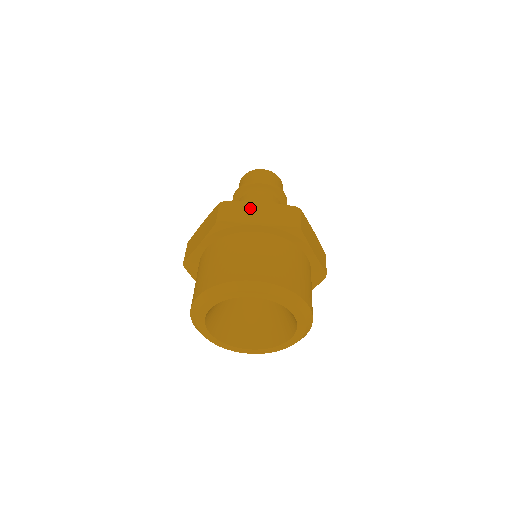
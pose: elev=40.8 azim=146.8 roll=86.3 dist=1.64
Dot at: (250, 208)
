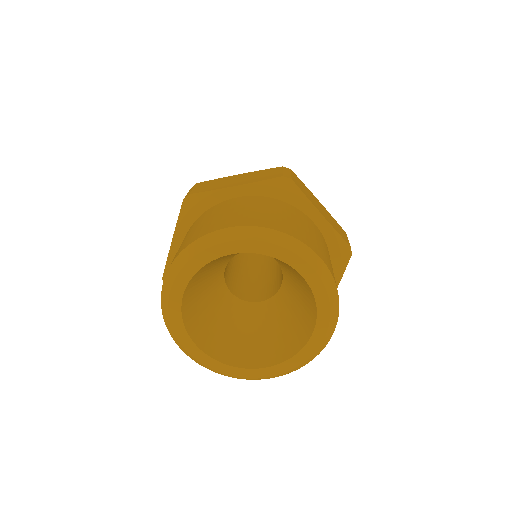
Dot at: (312, 196)
